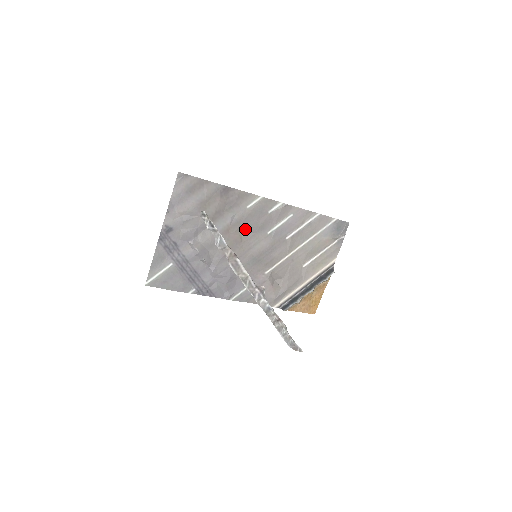
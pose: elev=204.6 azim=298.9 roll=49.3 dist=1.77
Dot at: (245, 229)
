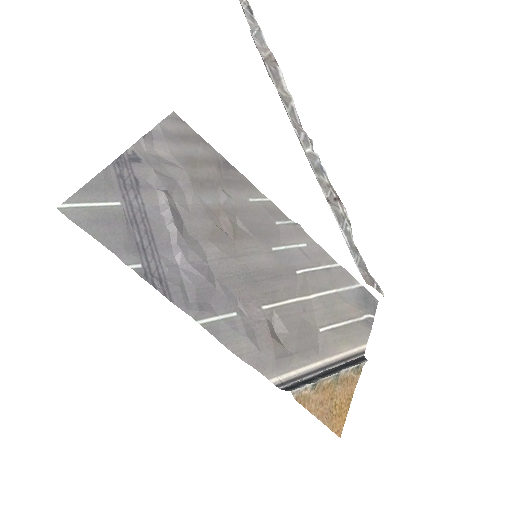
Dot at: (242, 225)
